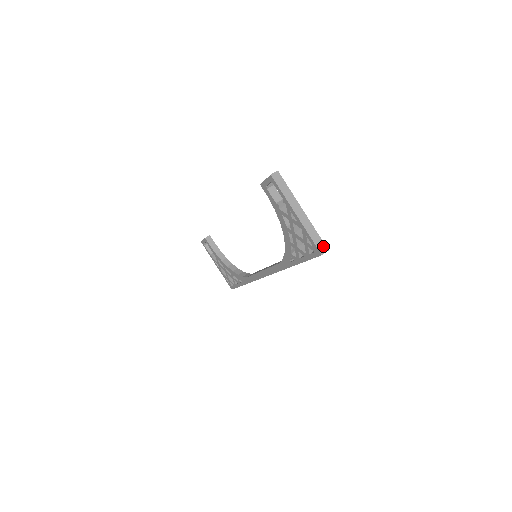
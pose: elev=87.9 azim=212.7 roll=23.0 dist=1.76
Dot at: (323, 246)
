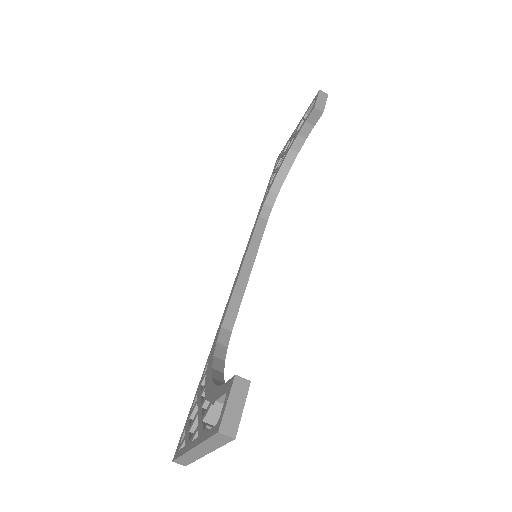
Dot at: (184, 463)
